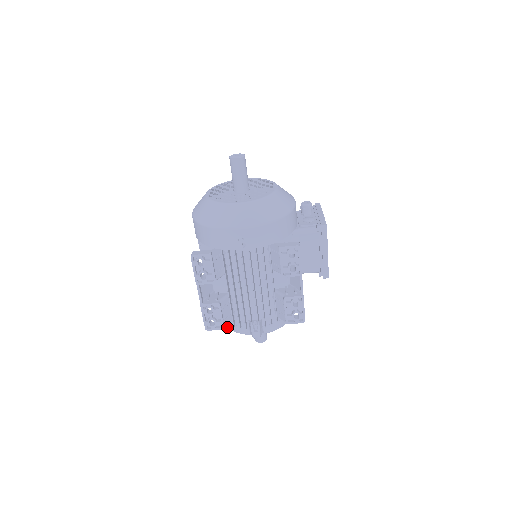
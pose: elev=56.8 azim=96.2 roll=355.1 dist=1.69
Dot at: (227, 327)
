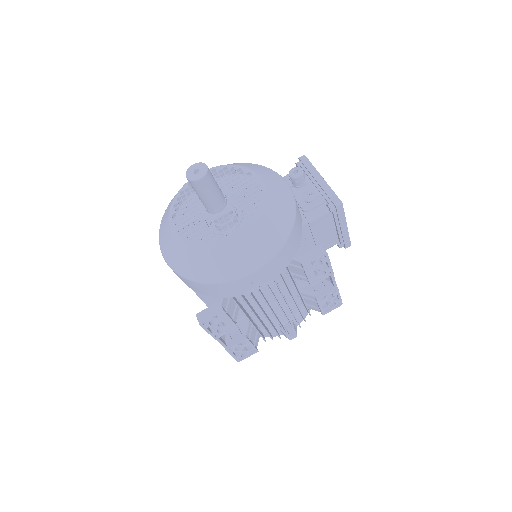
Dot at: occluded
